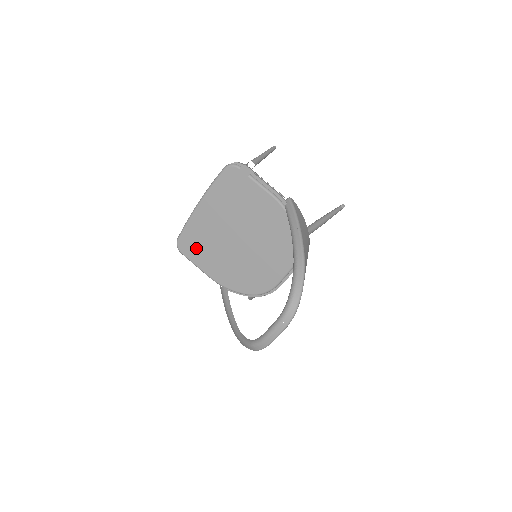
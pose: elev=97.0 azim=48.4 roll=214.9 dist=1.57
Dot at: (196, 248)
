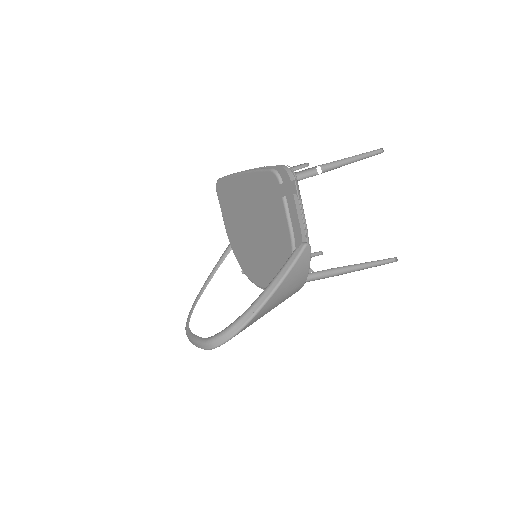
Dot at: (226, 200)
